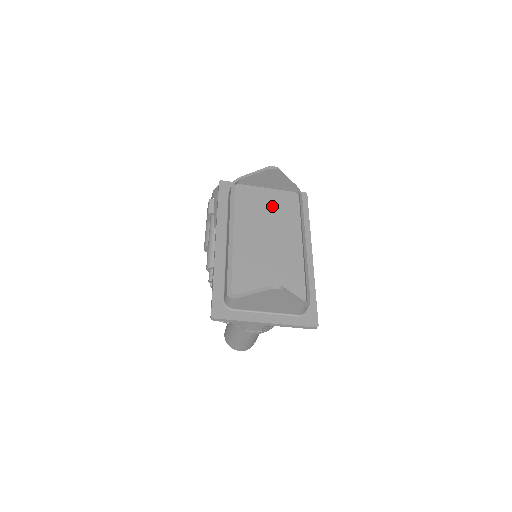
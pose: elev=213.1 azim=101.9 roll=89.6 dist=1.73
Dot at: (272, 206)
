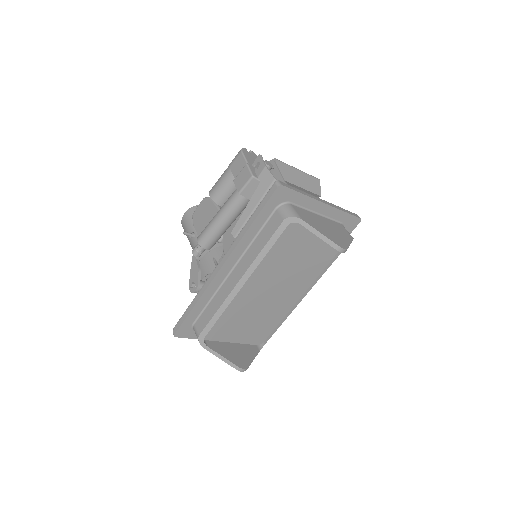
Dot at: (308, 252)
